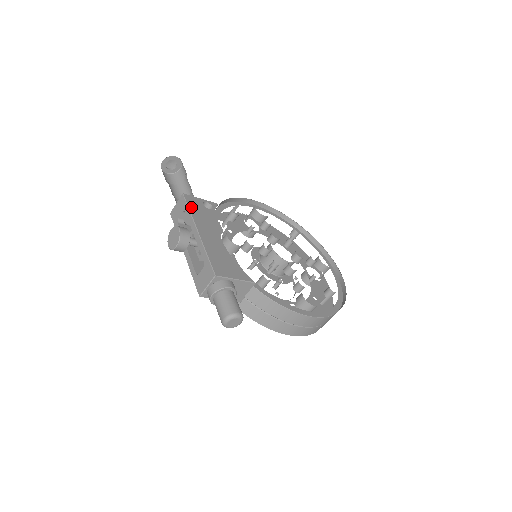
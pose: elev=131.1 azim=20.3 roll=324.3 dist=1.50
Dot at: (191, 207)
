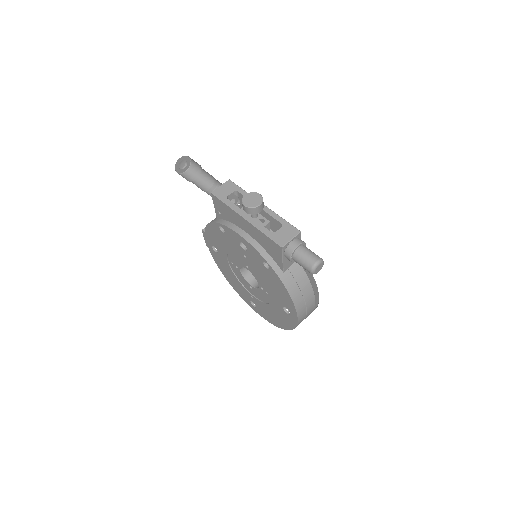
Dot at: (242, 190)
